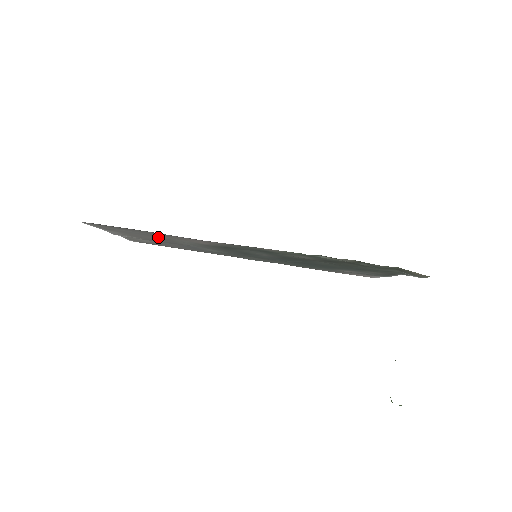
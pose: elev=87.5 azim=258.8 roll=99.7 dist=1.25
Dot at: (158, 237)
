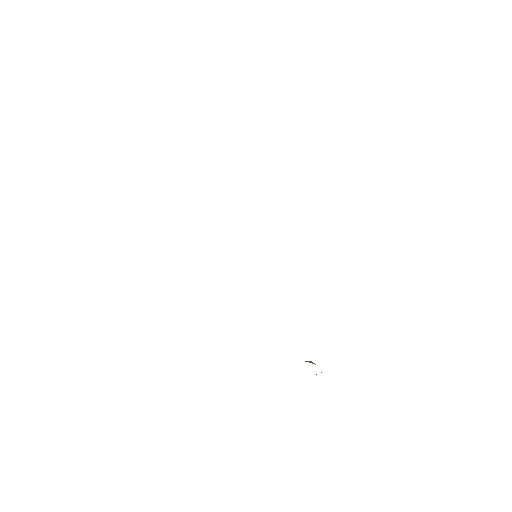
Dot at: occluded
